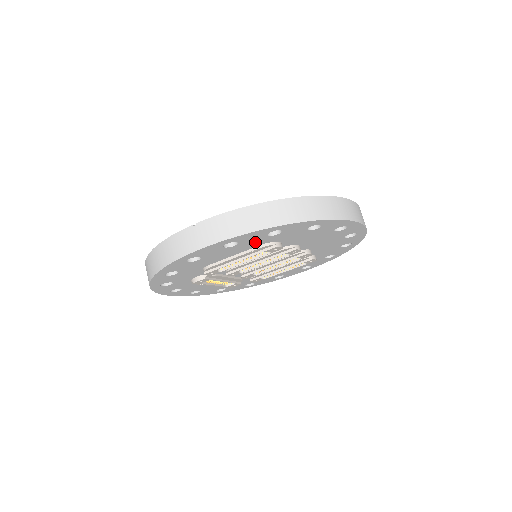
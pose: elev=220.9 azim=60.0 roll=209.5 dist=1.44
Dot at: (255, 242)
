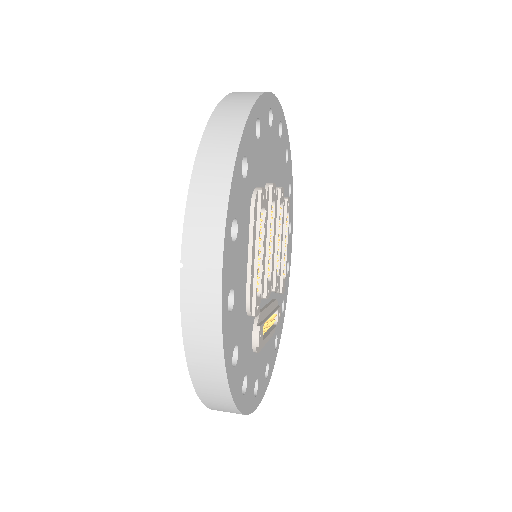
Dot at: (244, 205)
